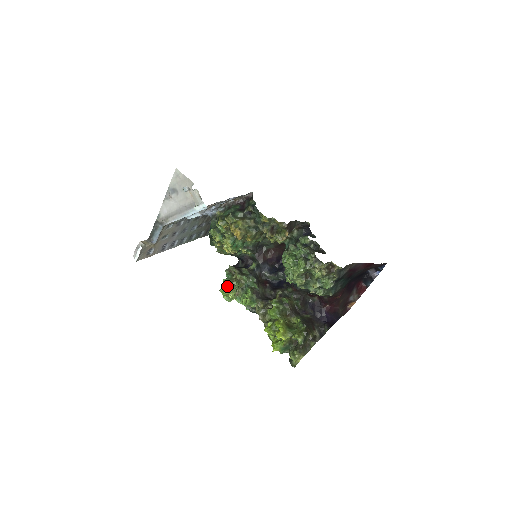
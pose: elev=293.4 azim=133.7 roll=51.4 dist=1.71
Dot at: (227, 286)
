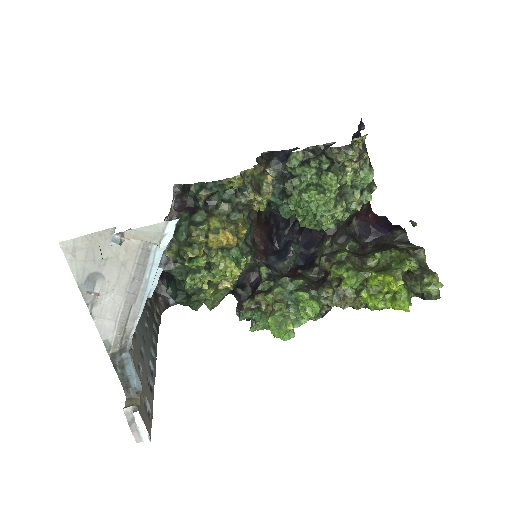
Dot at: (274, 322)
